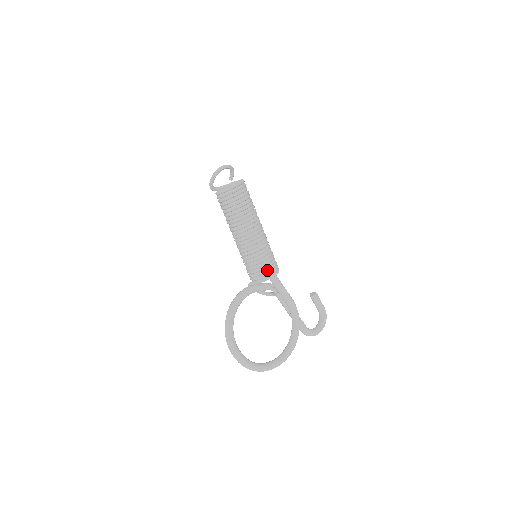
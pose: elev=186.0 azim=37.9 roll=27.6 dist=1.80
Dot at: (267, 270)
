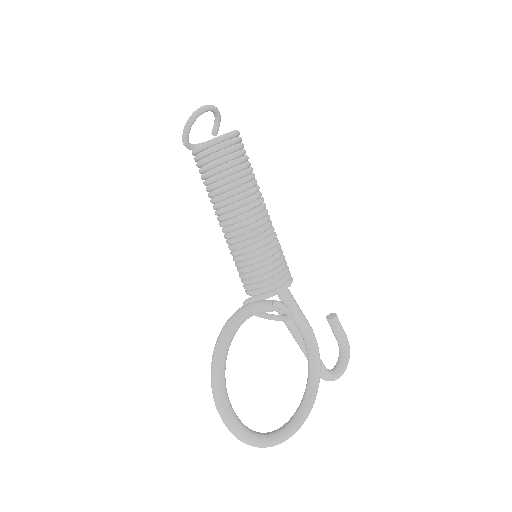
Dot at: (277, 277)
